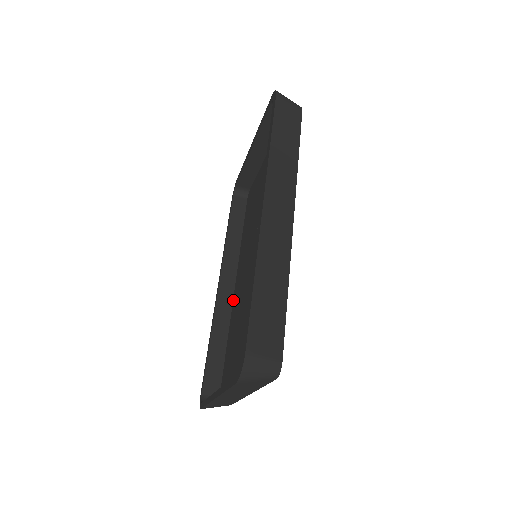
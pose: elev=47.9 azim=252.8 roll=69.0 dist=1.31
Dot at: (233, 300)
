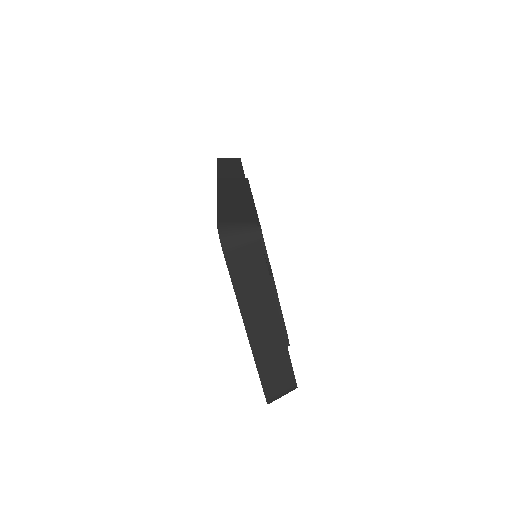
Dot at: occluded
